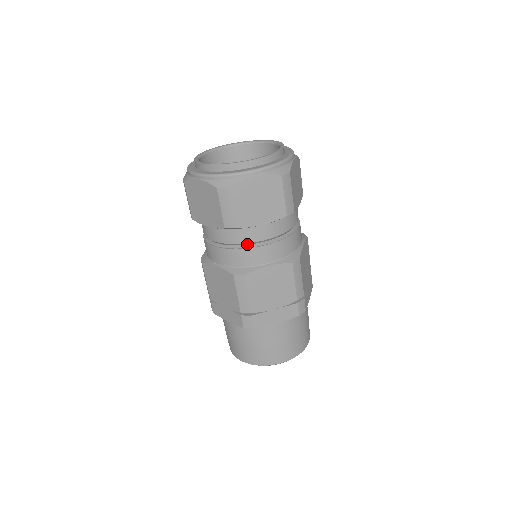
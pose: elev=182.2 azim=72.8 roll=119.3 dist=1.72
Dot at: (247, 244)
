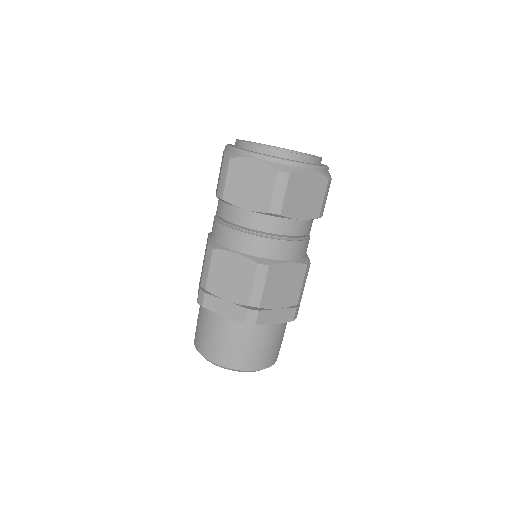
Dot at: (277, 235)
